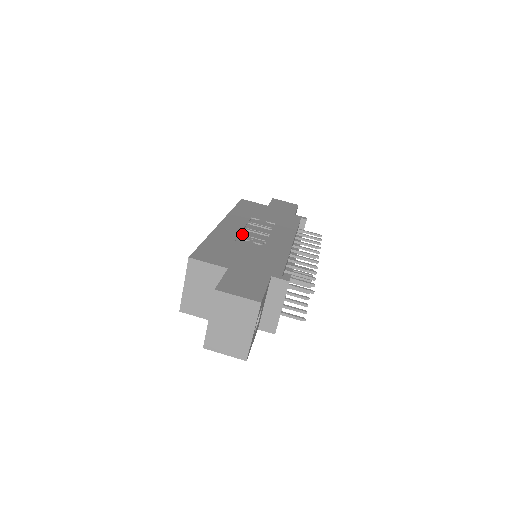
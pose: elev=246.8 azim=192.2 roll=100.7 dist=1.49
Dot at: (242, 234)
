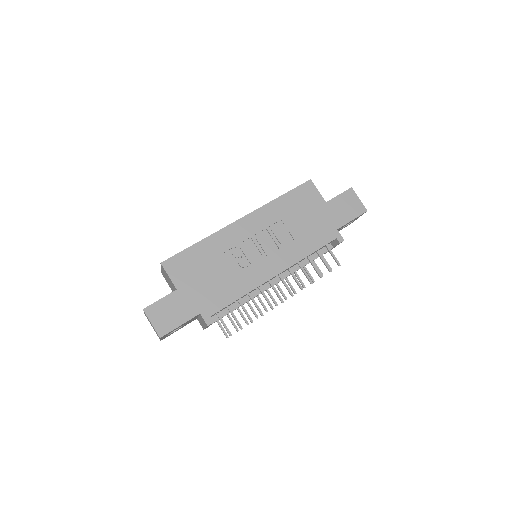
Dot at: (239, 246)
